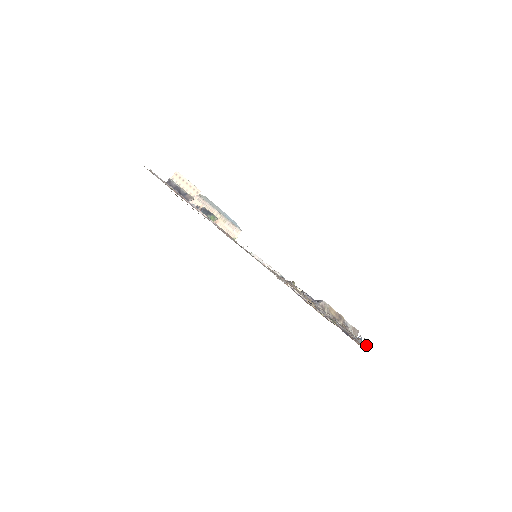
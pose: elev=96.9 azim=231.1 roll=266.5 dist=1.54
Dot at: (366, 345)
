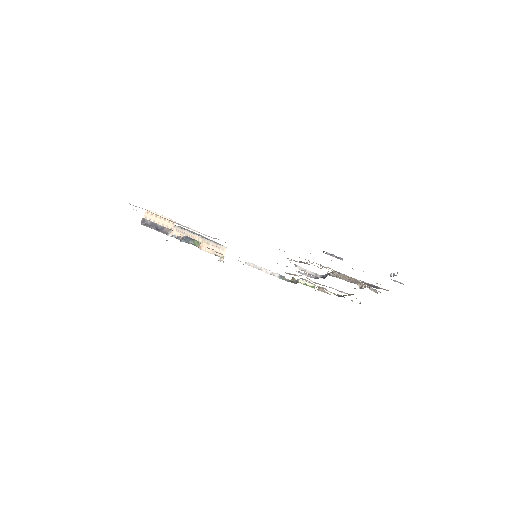
Dot at: (399, 282)
